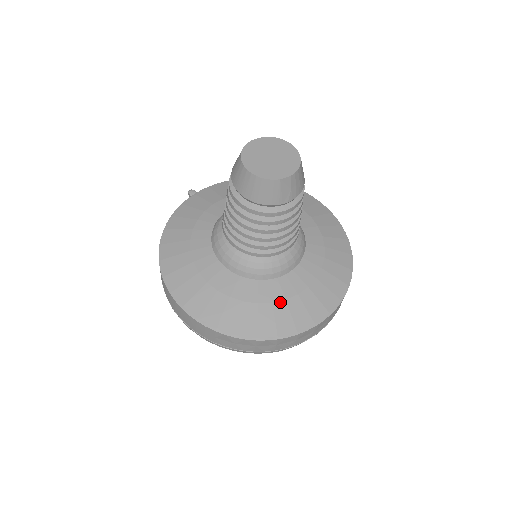
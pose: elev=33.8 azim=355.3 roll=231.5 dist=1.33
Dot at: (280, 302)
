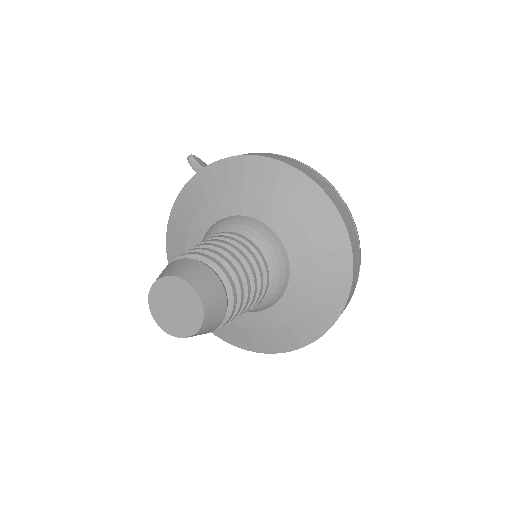
Dot at: (268, 329)
